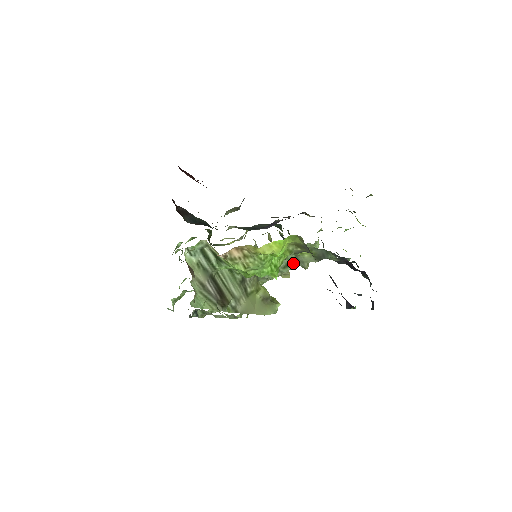
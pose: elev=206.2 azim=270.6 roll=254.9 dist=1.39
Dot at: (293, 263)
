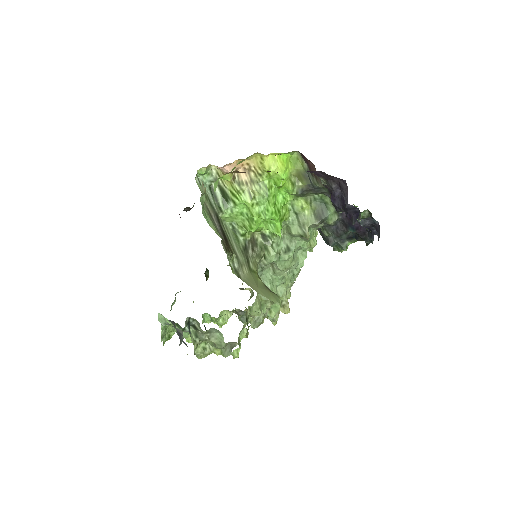
Dot at: (294, 232)
